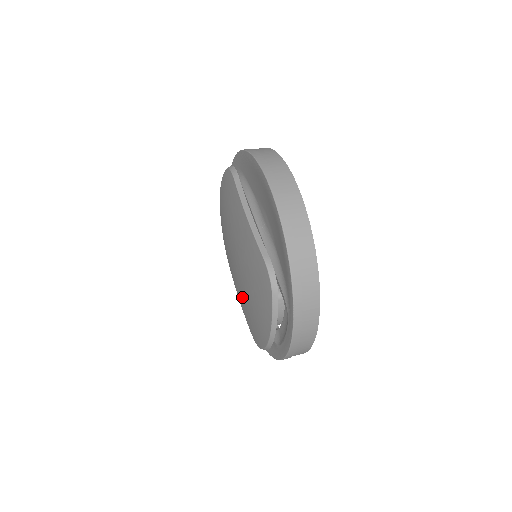
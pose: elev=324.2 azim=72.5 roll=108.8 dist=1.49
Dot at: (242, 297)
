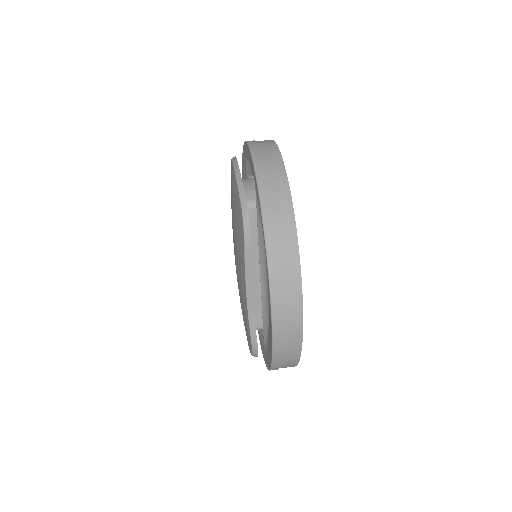
Dot at: occluded
